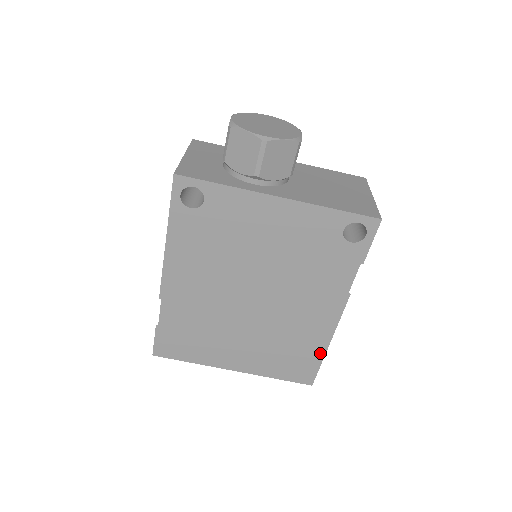
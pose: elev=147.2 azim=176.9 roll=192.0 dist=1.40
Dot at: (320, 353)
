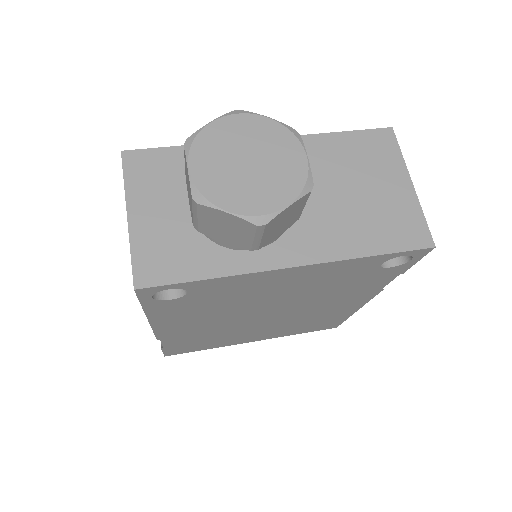
Dot at: (346, 316)
